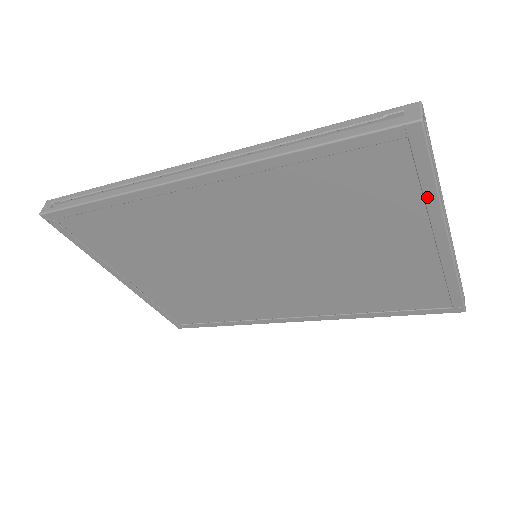
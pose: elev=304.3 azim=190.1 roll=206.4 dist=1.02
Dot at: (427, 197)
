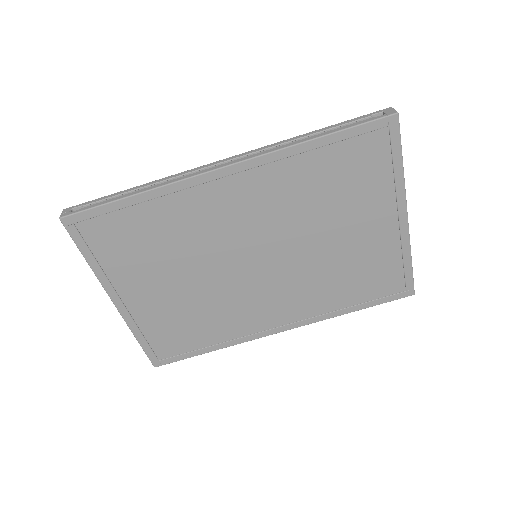
Dot at: (396, 177)
